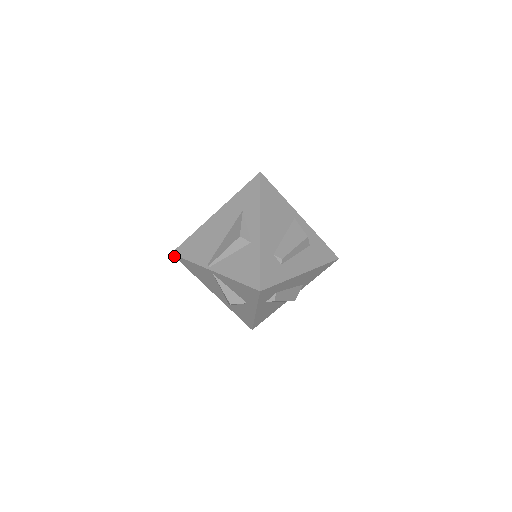
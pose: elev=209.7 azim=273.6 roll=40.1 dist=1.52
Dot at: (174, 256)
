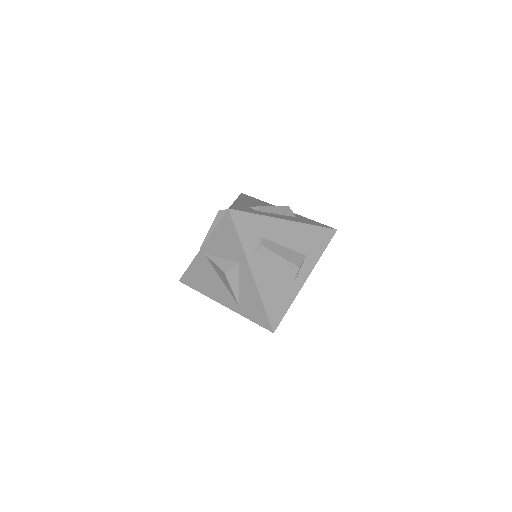
Dot at: (181, 282)
